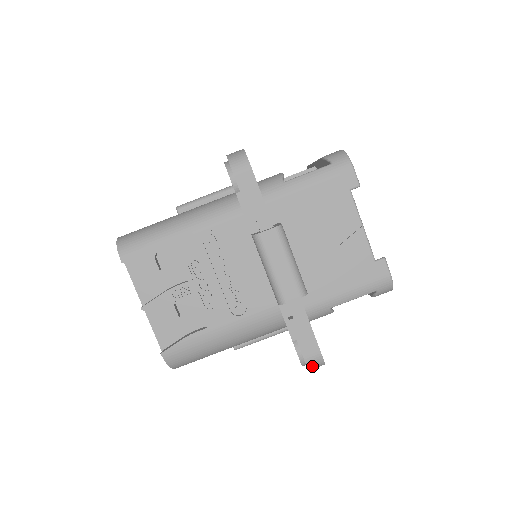
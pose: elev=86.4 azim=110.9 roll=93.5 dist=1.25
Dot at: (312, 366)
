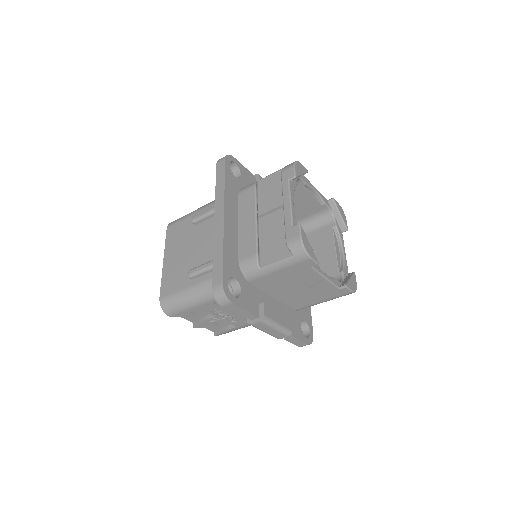
Dot at: occluded
